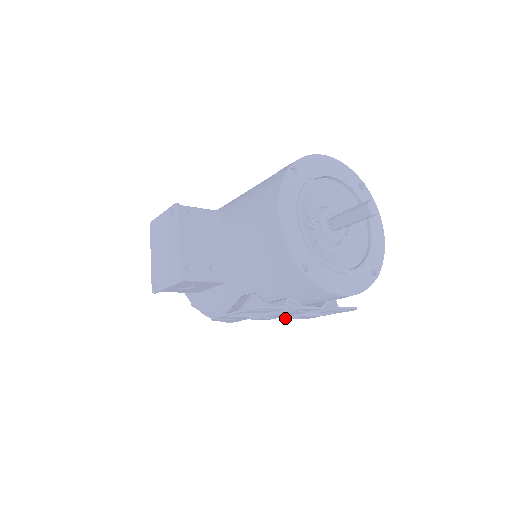
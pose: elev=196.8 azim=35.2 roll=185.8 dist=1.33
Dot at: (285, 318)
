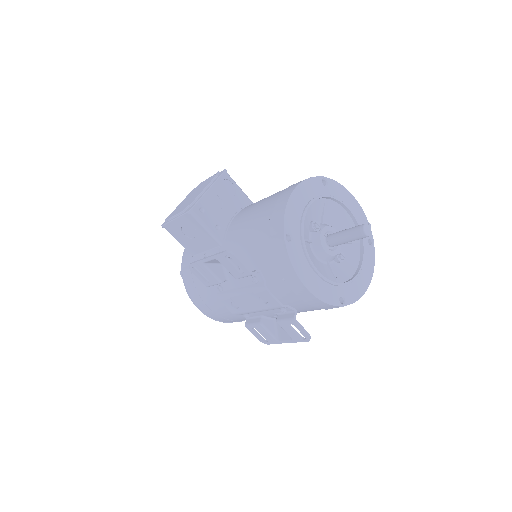
Dot at: (246, 324)
